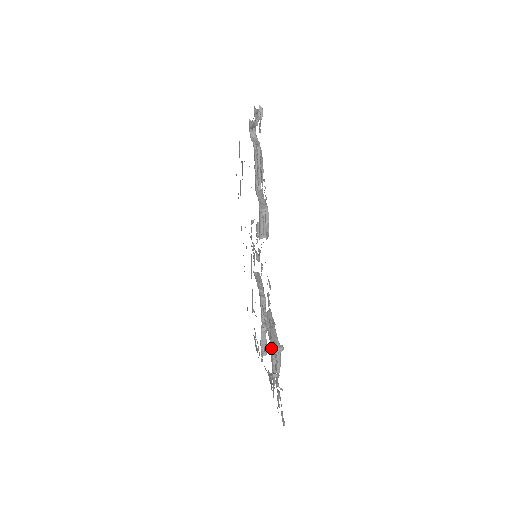
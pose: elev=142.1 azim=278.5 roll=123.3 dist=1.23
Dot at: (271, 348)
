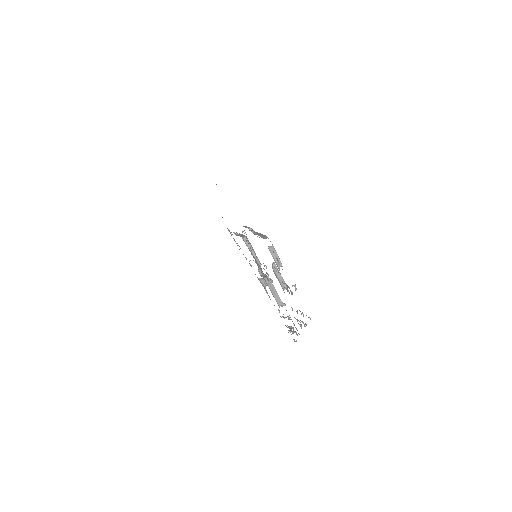
Dot at: occluded
